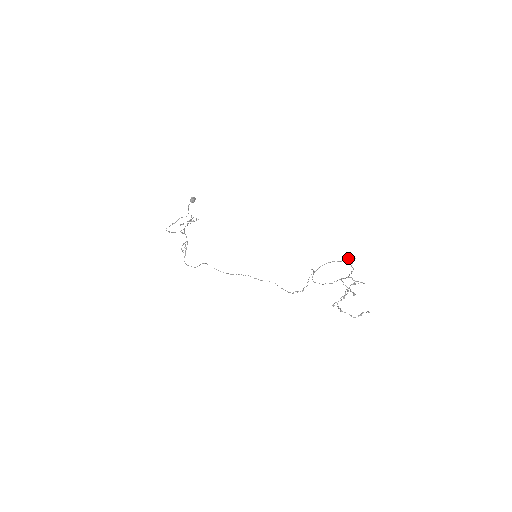
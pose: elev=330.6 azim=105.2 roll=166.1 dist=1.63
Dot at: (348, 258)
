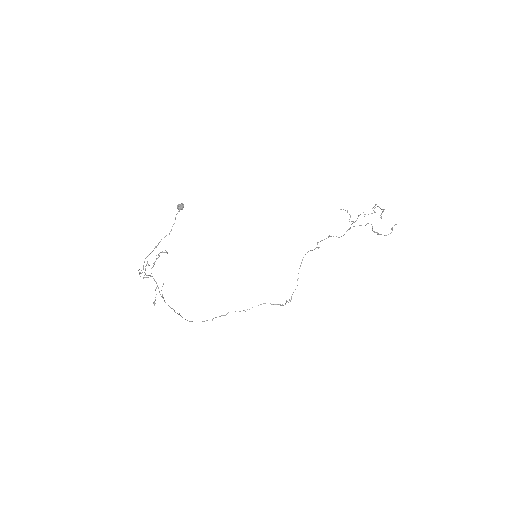
Dot at: (321, 240)
